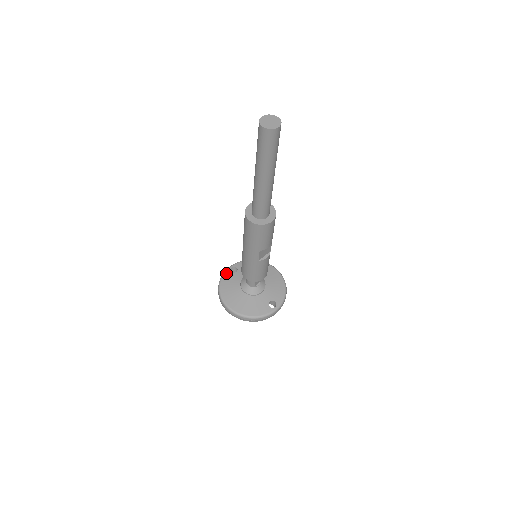
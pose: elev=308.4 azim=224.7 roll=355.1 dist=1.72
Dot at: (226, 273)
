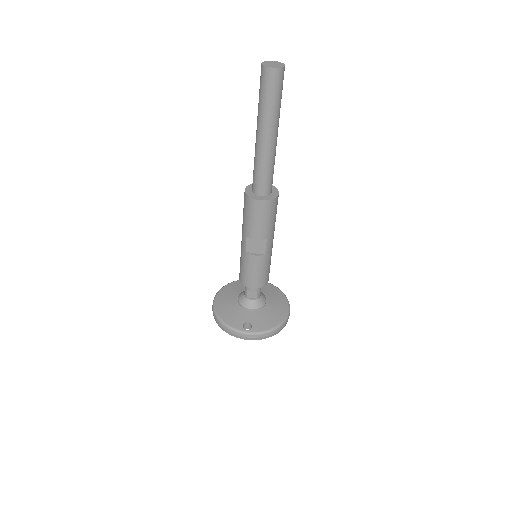
Dot at: occluded
